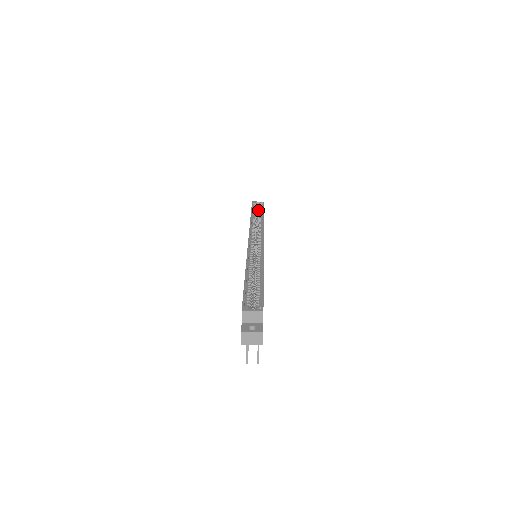
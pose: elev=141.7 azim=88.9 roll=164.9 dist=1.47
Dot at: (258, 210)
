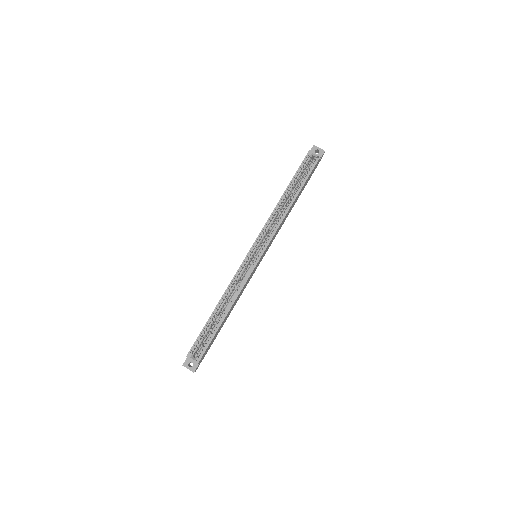
Dot at: (306, 170)
